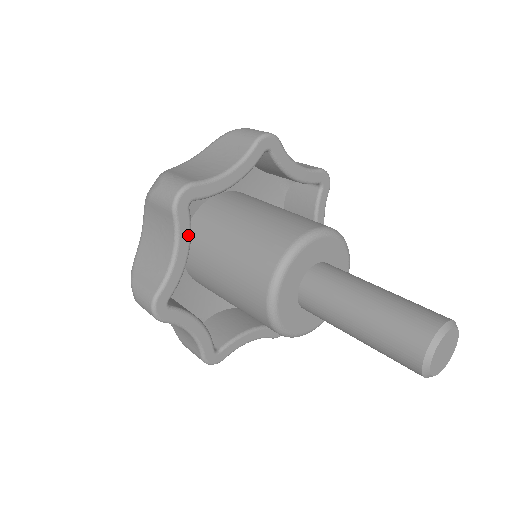
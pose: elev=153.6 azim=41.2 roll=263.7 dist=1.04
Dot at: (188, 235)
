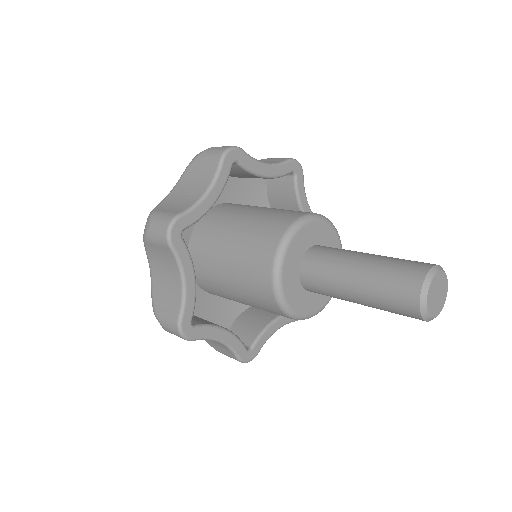
Dot at: (223, 185)
